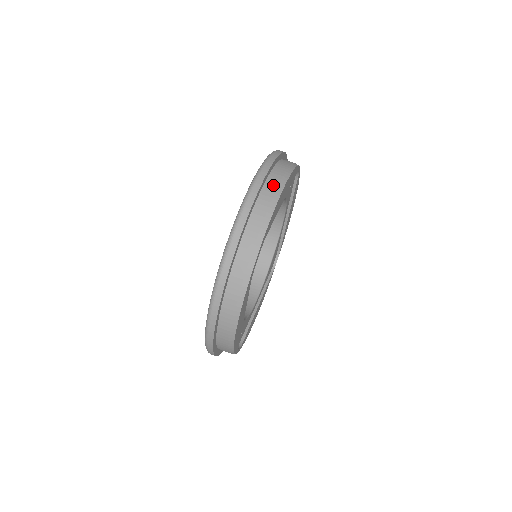
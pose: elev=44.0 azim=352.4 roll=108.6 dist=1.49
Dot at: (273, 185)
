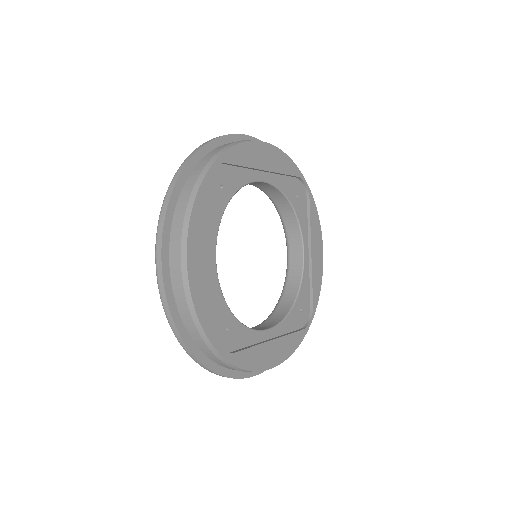
Dot at: (177, 277)
